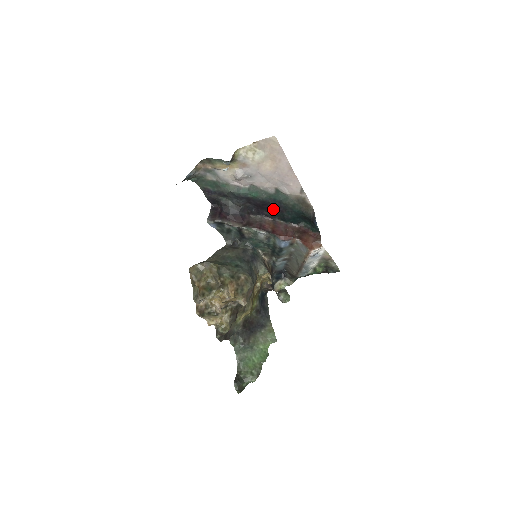
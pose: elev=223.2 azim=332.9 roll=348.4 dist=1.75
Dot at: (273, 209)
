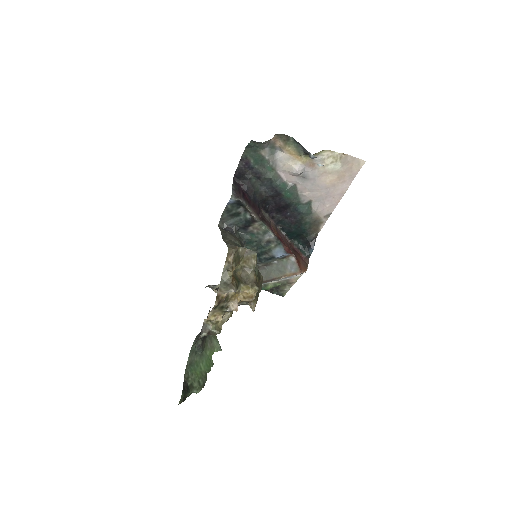
Dot at: (286, 215)
